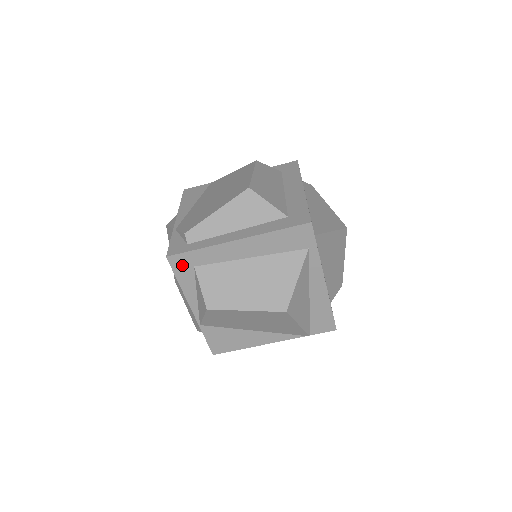
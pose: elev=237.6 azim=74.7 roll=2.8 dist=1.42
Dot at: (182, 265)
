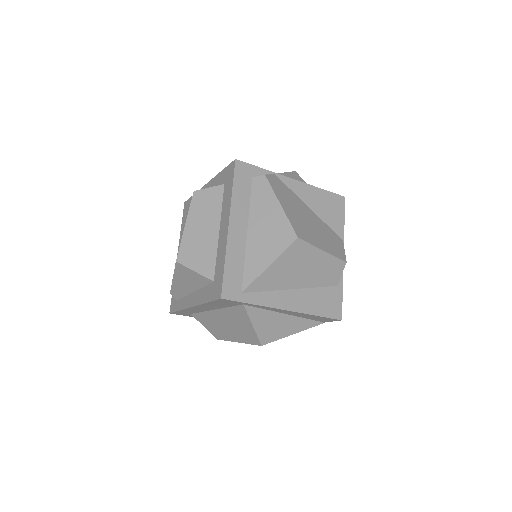
Dot at: (184, 314)
